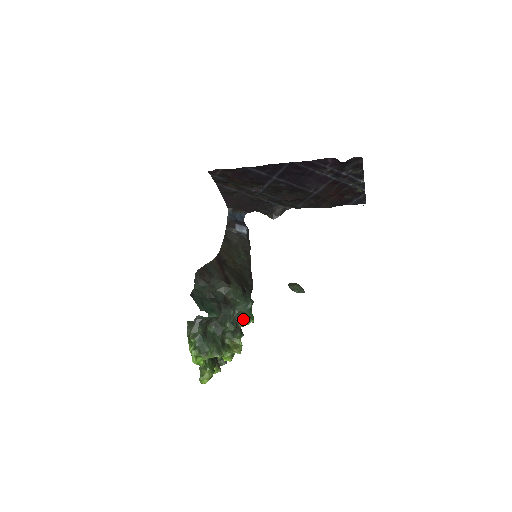
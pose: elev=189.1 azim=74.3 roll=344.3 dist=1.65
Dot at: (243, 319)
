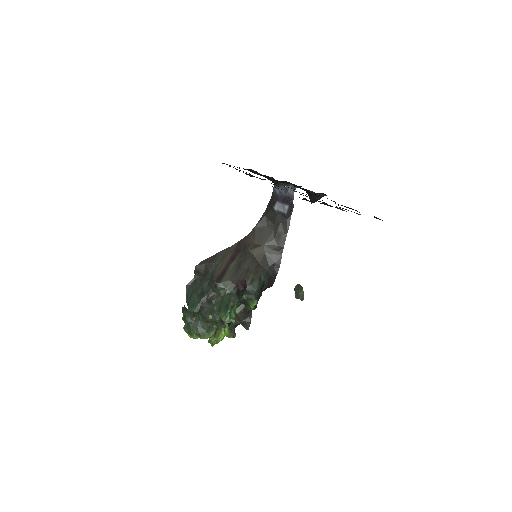
Dot at: occluded
